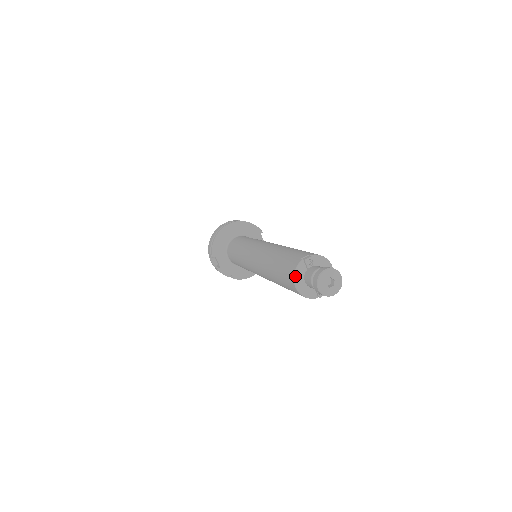
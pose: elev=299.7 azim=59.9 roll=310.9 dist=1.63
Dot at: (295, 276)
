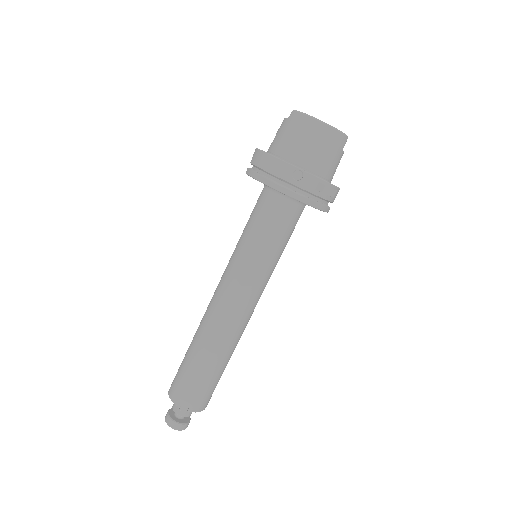
Dot at: (170, 397)
